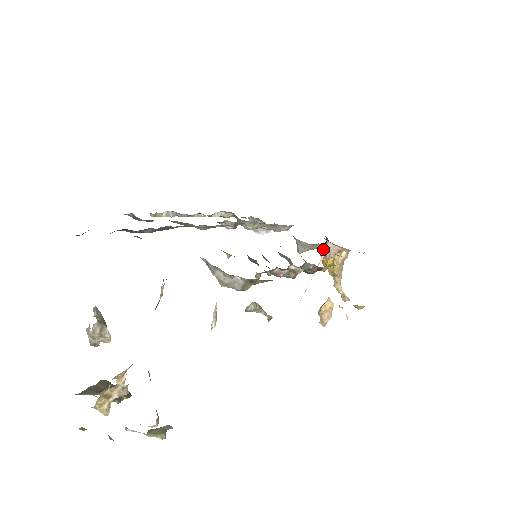
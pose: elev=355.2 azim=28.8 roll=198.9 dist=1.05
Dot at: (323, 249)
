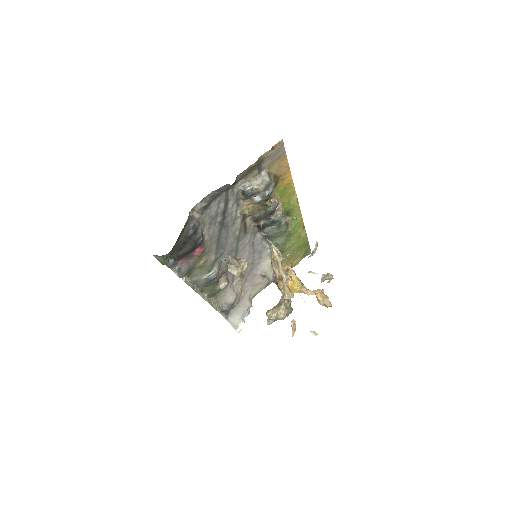
Dot at: occluded
